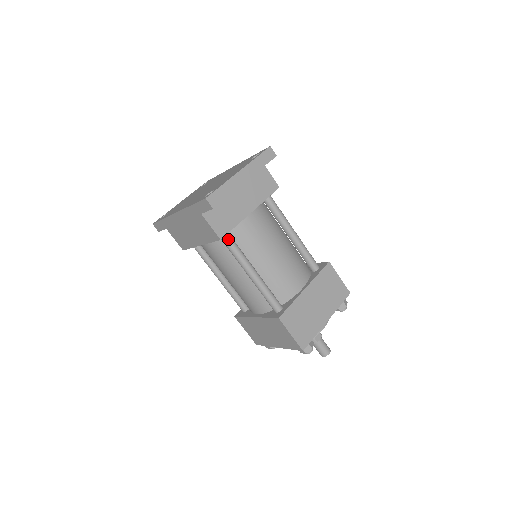
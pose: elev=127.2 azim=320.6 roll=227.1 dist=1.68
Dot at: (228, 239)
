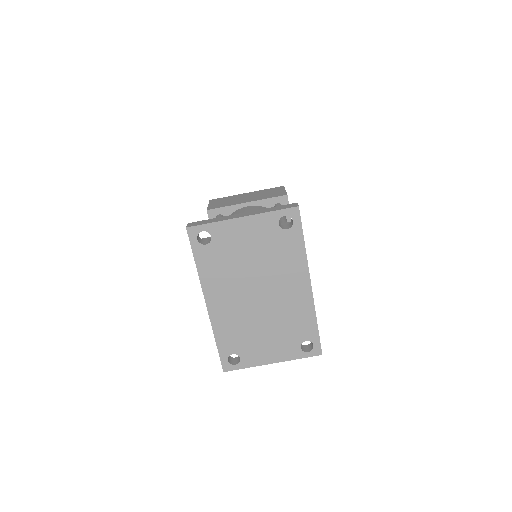
Dot at: occluded
